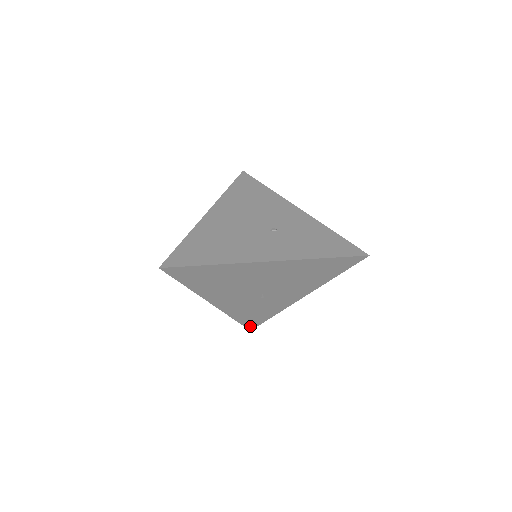
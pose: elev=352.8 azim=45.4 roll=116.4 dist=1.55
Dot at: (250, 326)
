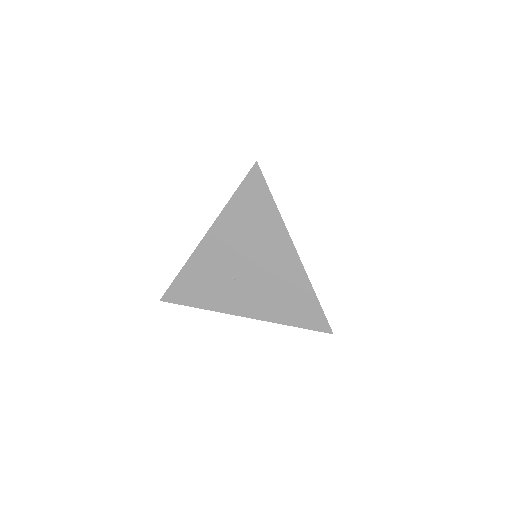
Dot at: (169, 295)
